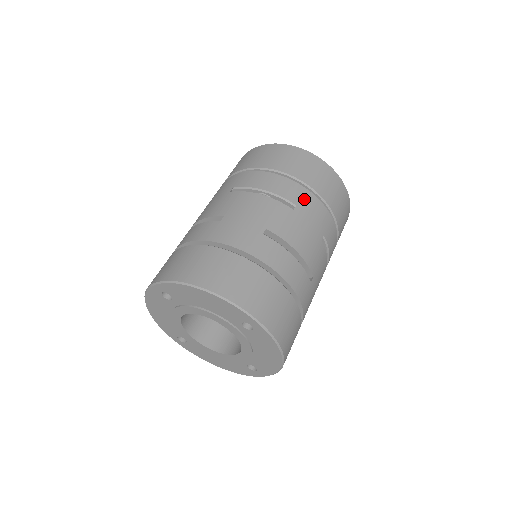
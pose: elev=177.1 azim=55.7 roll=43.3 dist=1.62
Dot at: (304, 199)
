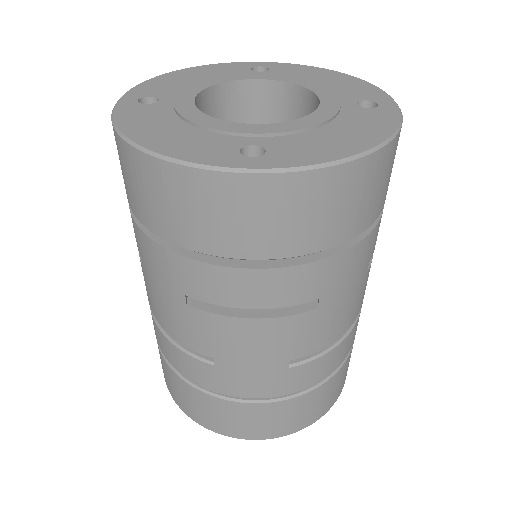
Dot at: (328, 278)
